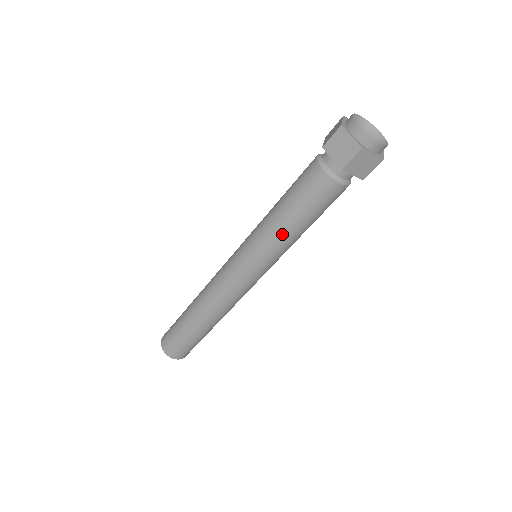
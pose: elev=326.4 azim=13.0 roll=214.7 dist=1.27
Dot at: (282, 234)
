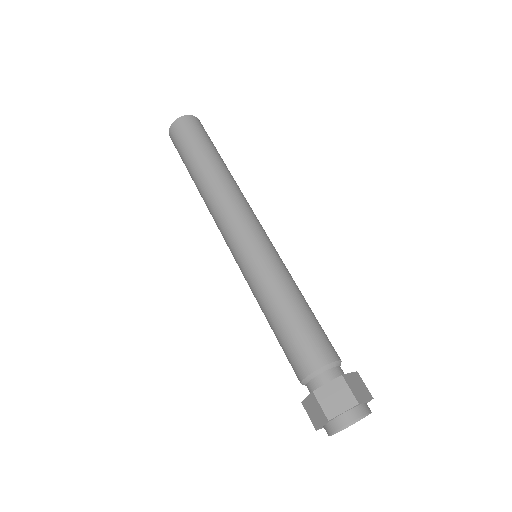
Dot at: (262, 310)
